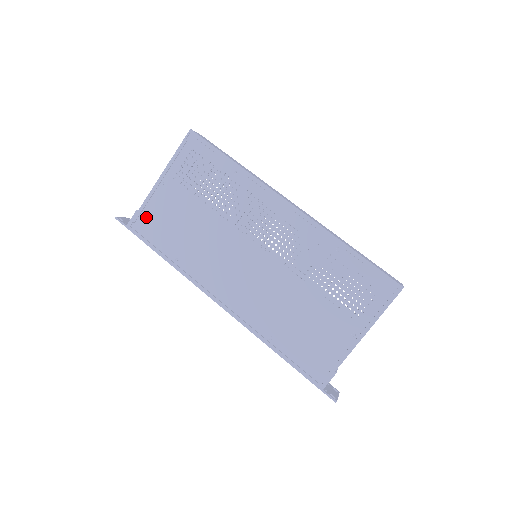
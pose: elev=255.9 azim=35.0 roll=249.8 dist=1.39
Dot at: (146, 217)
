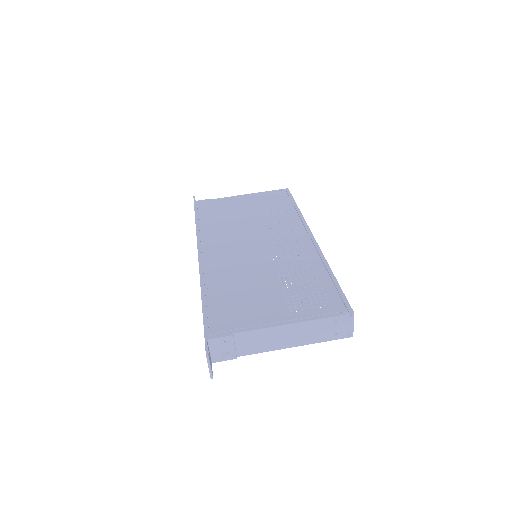
Dot at: (212, 203)
